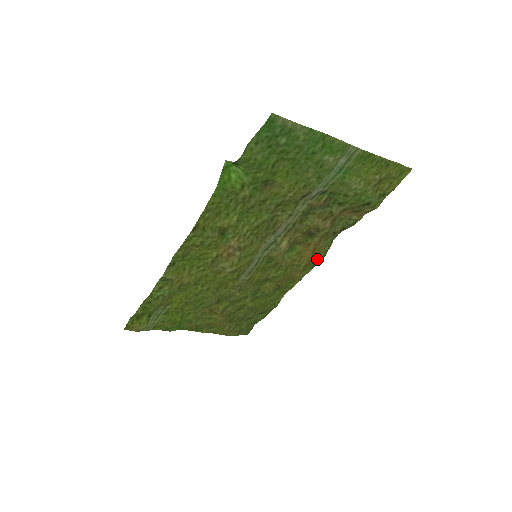
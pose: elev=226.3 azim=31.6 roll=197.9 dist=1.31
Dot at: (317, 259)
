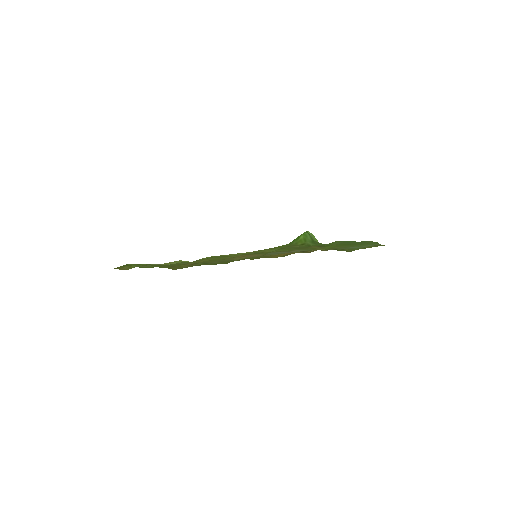
Dot at: (283, 256)
